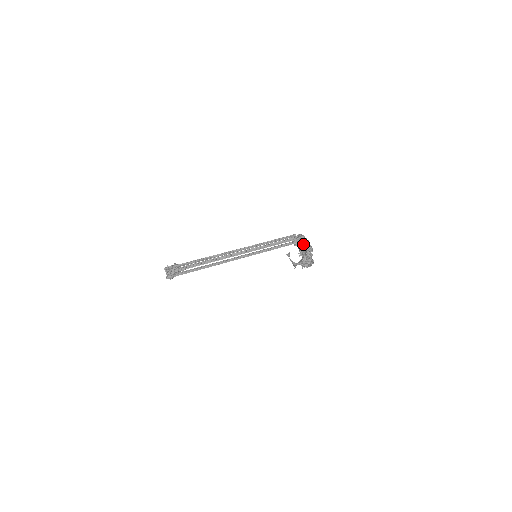
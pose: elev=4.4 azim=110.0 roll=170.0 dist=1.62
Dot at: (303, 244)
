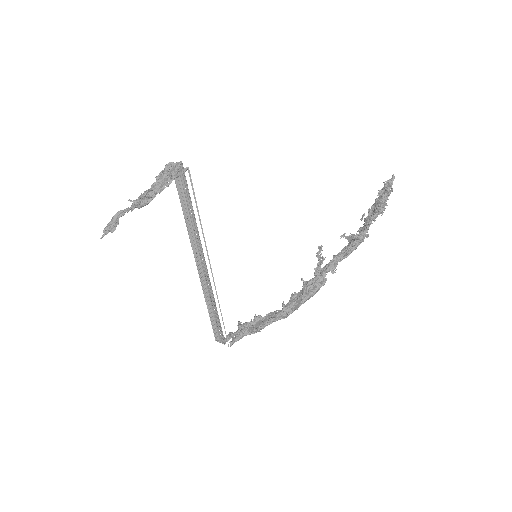
Dot at: occluded
